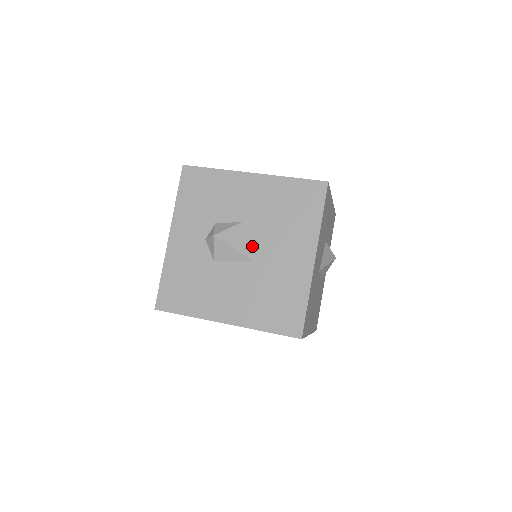
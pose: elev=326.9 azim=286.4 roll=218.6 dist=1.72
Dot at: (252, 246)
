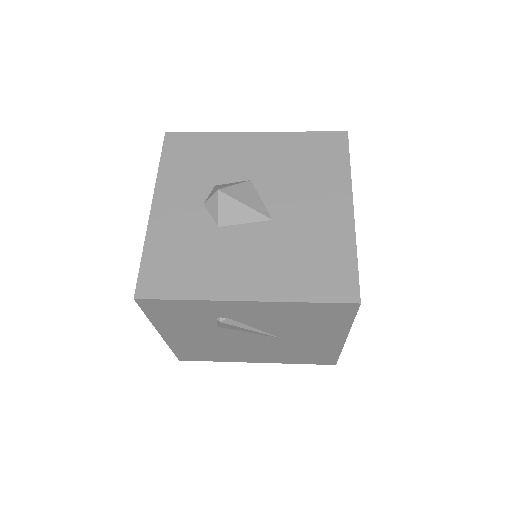
Dot at: (268, 204)
